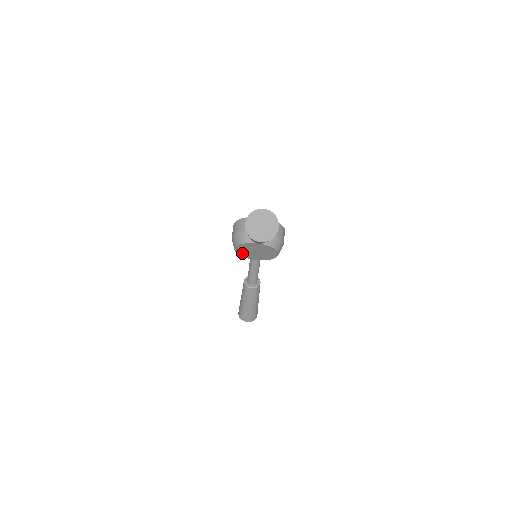
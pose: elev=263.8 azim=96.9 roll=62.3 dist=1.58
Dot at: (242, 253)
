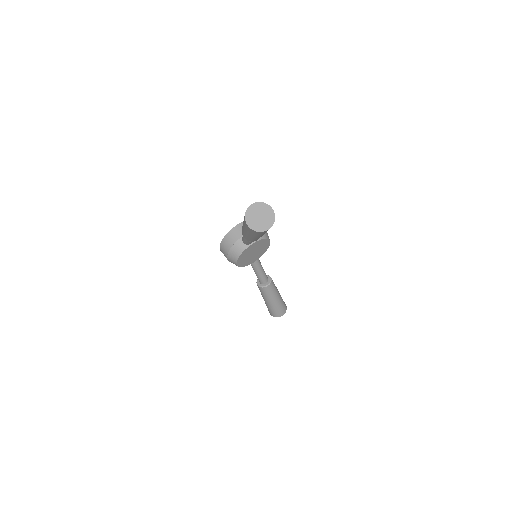
Dot at: (244, 263)
